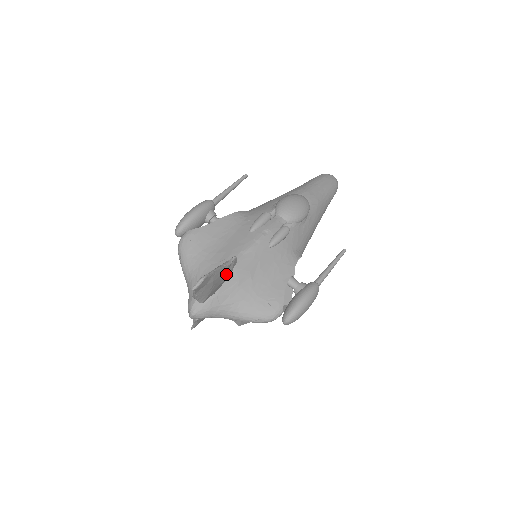
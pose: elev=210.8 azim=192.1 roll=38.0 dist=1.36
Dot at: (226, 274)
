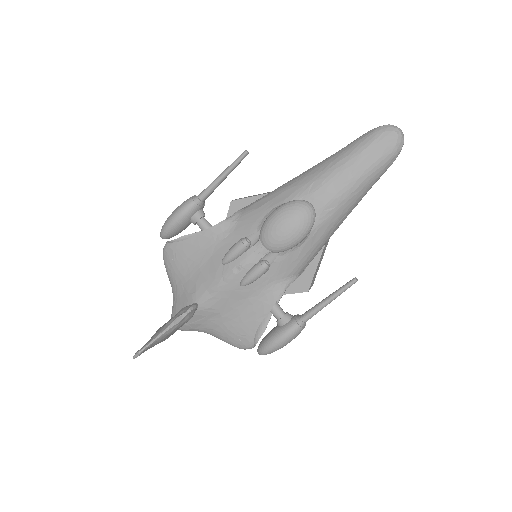
Dot at: (182, 324)
